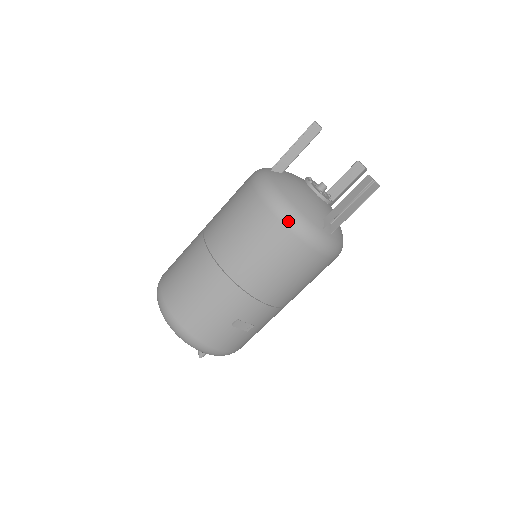
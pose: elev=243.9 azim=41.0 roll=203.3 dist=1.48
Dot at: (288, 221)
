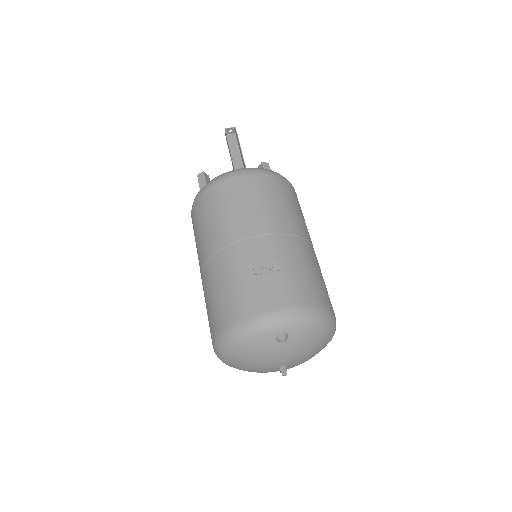
Dot at: (205, 188)
